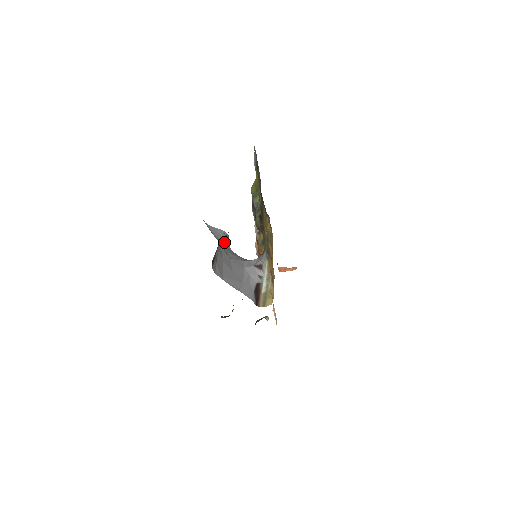
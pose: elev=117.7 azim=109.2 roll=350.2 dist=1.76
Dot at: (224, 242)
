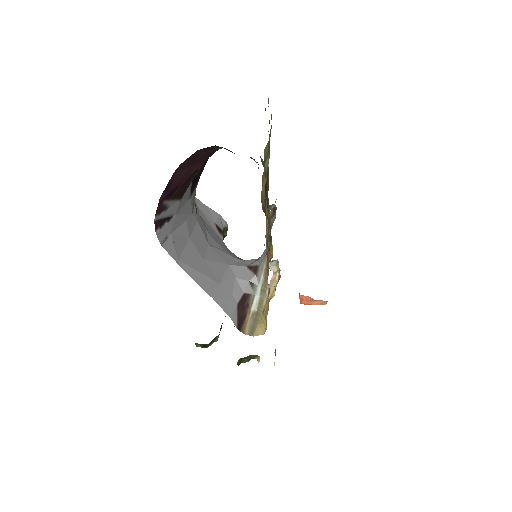
Dot at: (215, 228)
